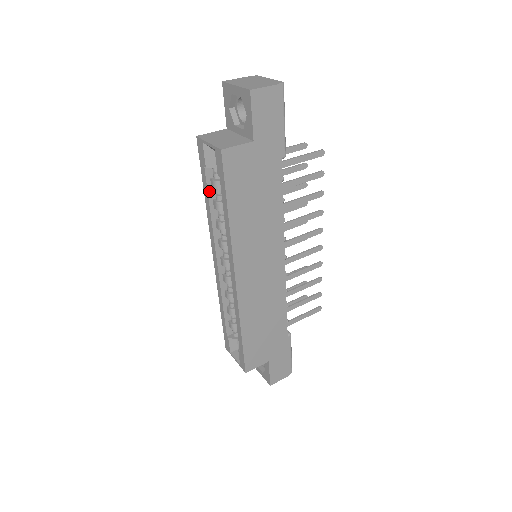
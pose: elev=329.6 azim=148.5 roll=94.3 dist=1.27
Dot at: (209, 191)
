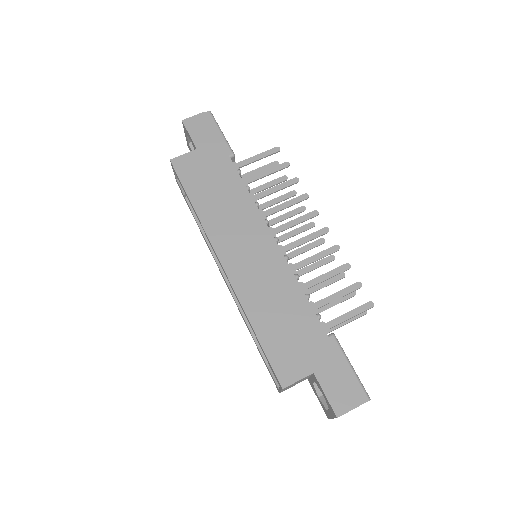
Dot at: (195, 214)
